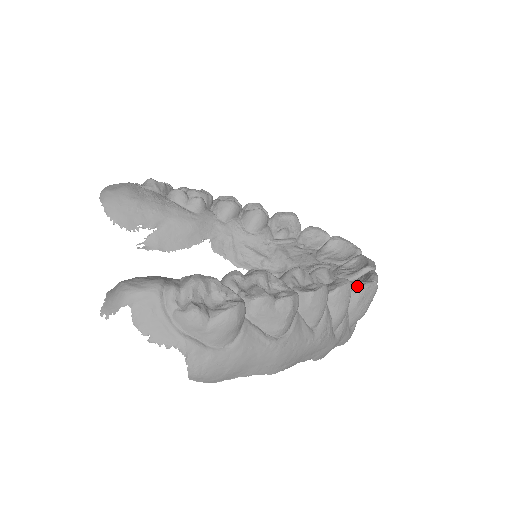
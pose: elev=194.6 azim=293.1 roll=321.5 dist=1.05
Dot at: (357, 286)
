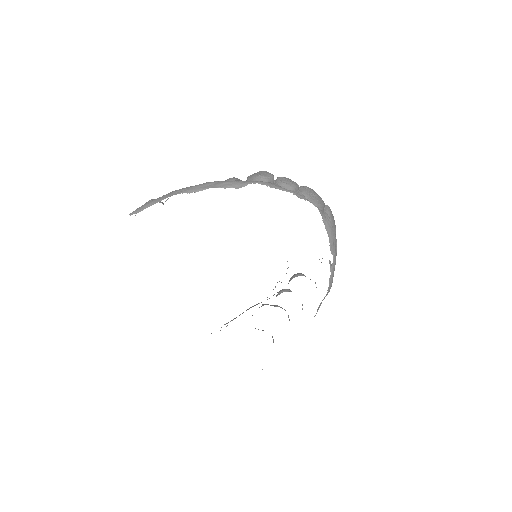
Dot at: occluded
